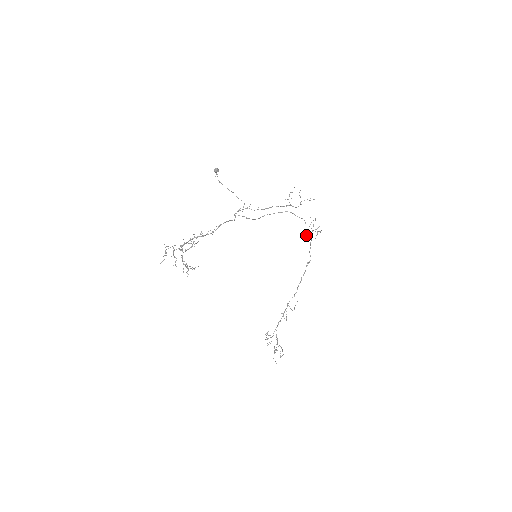
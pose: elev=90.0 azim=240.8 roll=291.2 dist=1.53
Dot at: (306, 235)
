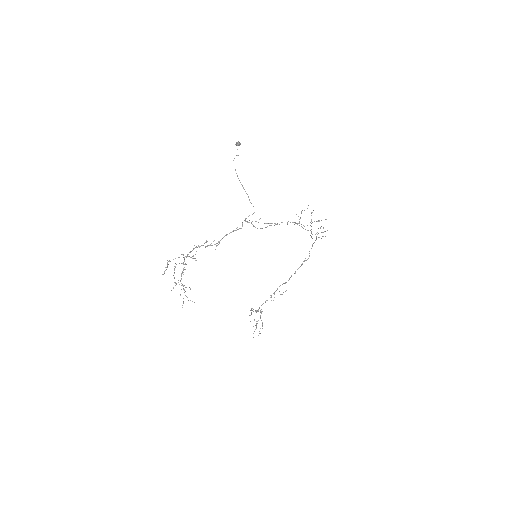
Dot at: (311, 236)
